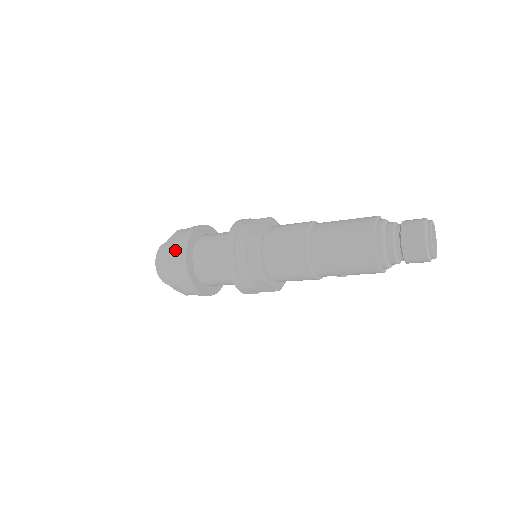
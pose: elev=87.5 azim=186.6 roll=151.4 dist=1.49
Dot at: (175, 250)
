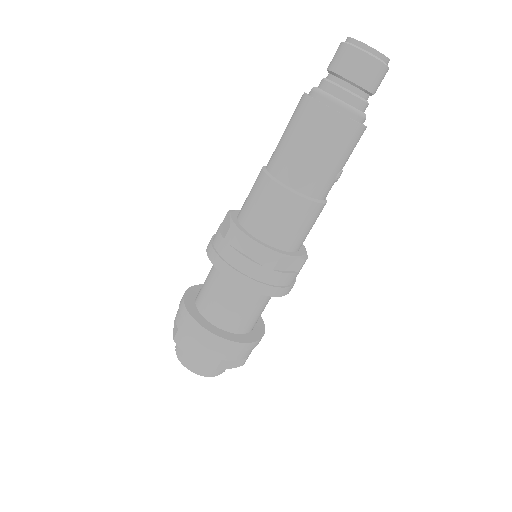
Dot at: (185, 331)
